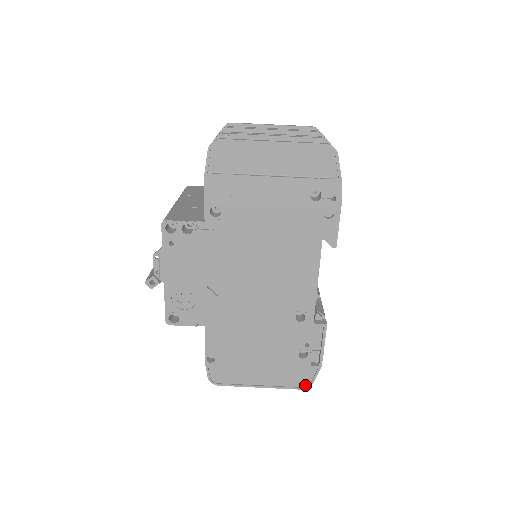
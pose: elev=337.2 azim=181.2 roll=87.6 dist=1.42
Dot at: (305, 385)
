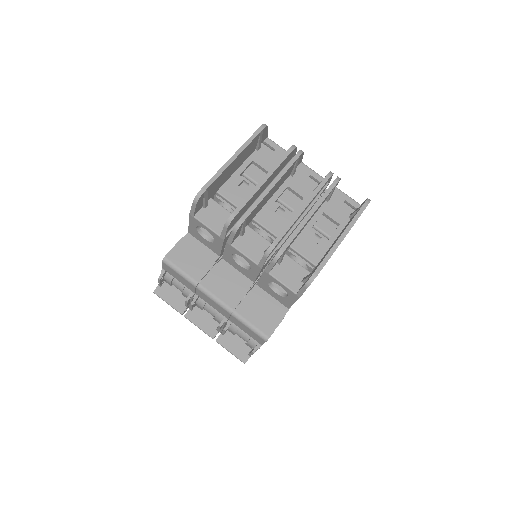
Dot at: occluded
